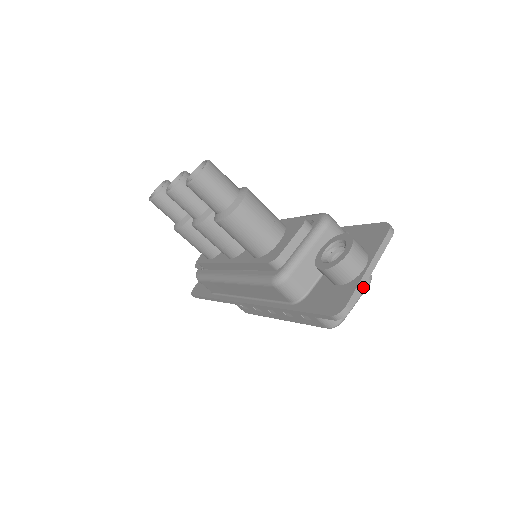
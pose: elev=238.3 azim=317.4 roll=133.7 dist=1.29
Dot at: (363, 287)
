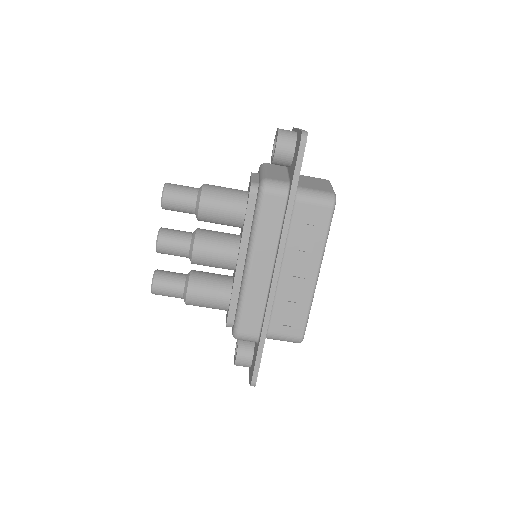
Dot at: (304, 130)
